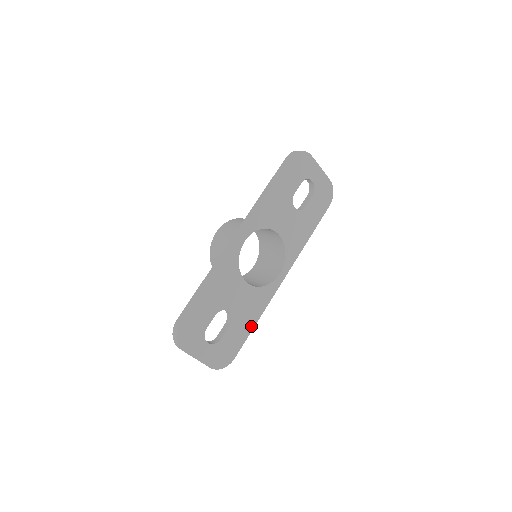
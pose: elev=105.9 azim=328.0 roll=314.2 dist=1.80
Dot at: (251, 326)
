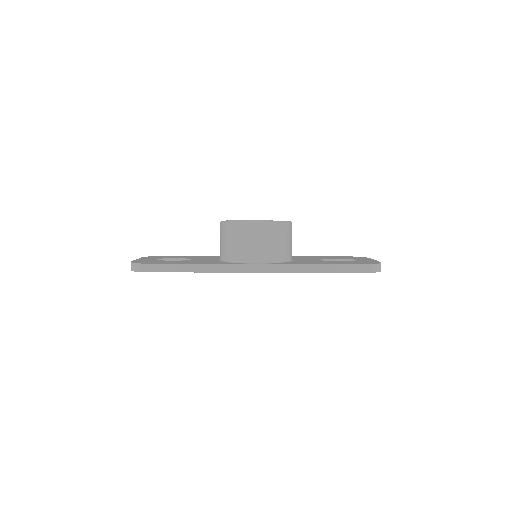
Dot at: occluded
